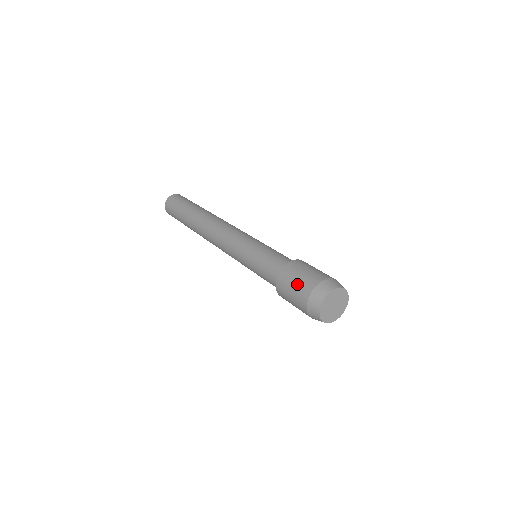
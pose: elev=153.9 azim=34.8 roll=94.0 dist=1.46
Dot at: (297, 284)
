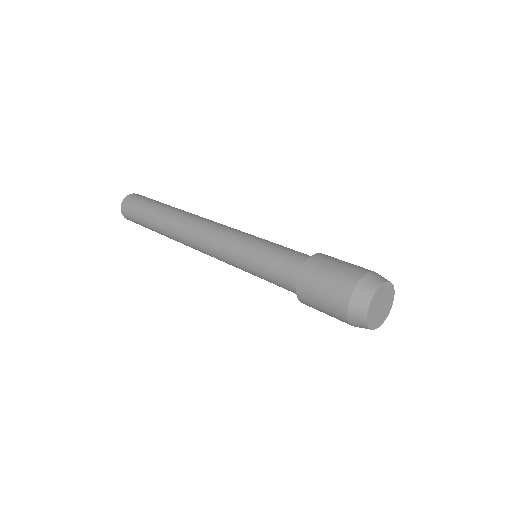
Dot at: (329, 283)
